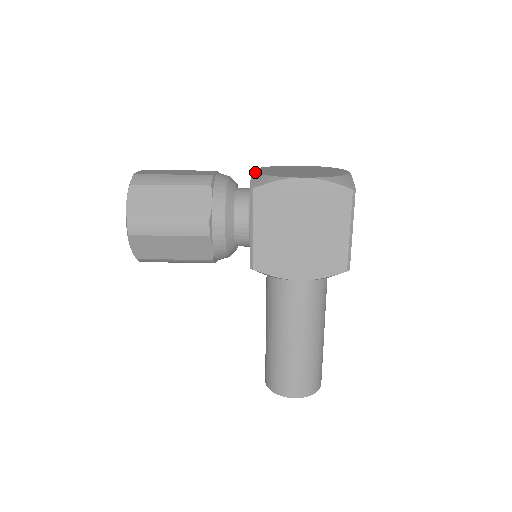
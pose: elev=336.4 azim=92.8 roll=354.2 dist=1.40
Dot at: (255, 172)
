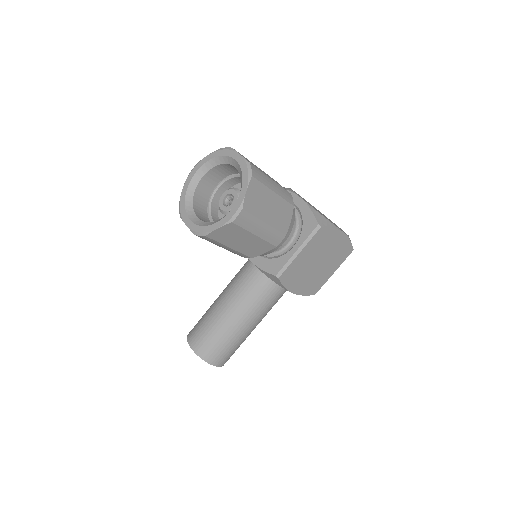
Dot at: (310, 205)
